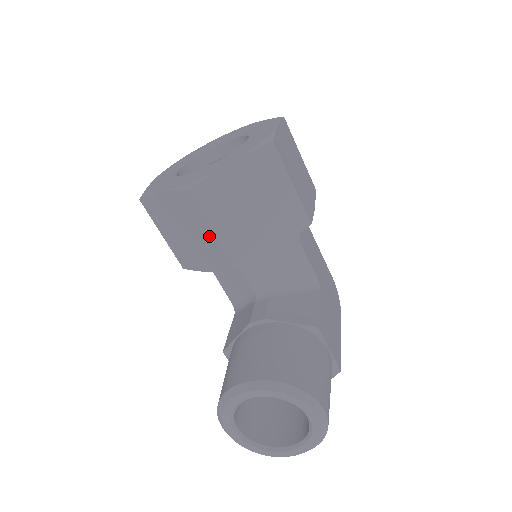
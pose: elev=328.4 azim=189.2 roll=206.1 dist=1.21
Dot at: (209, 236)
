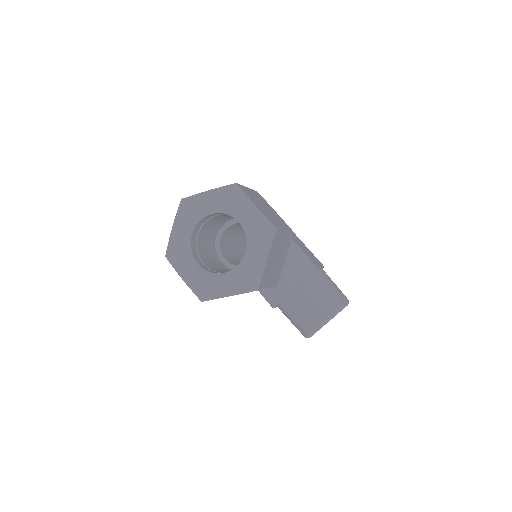
Dot at: occluded
